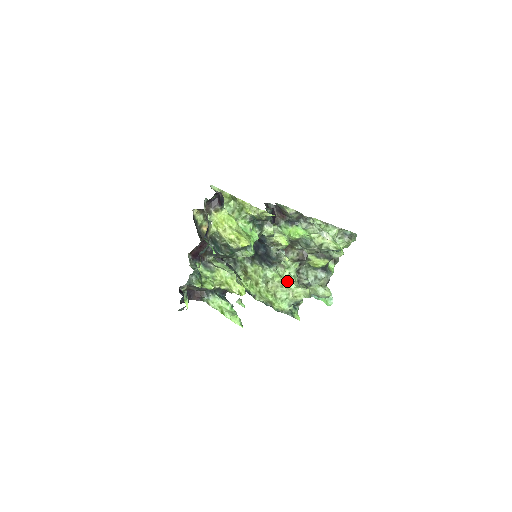
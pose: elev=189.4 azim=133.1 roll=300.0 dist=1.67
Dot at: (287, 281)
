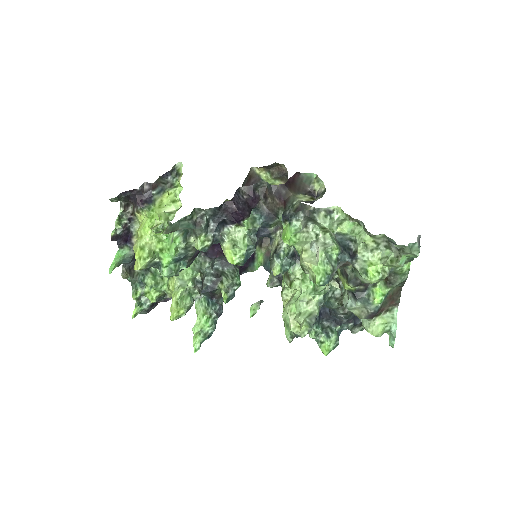
Dot at: (296, 299)
